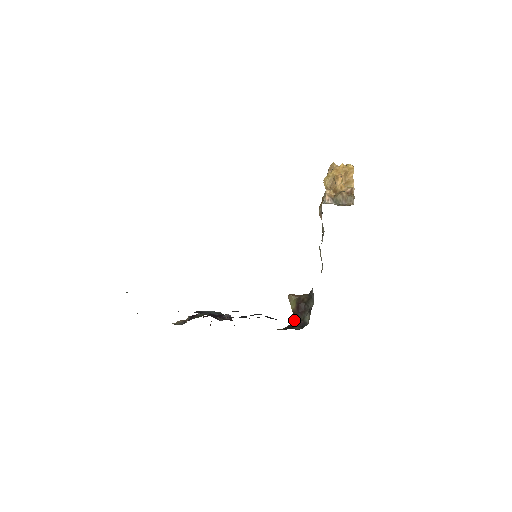
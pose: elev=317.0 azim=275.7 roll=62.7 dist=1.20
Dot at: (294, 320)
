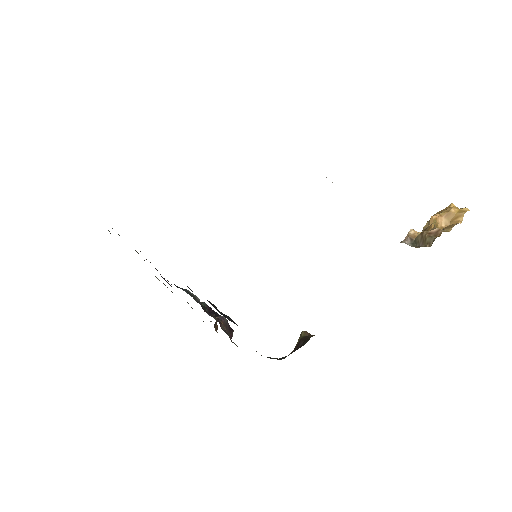
Dot at: occluded
